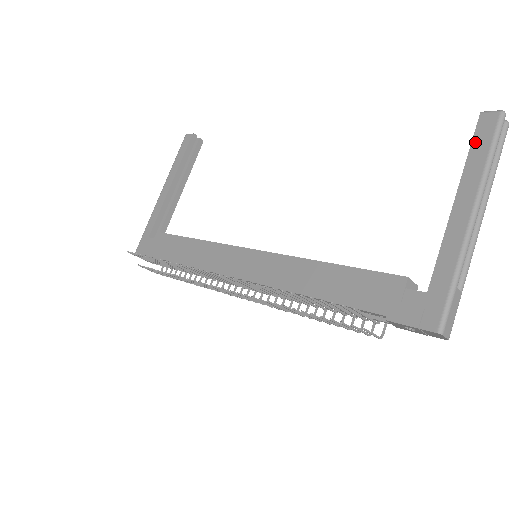
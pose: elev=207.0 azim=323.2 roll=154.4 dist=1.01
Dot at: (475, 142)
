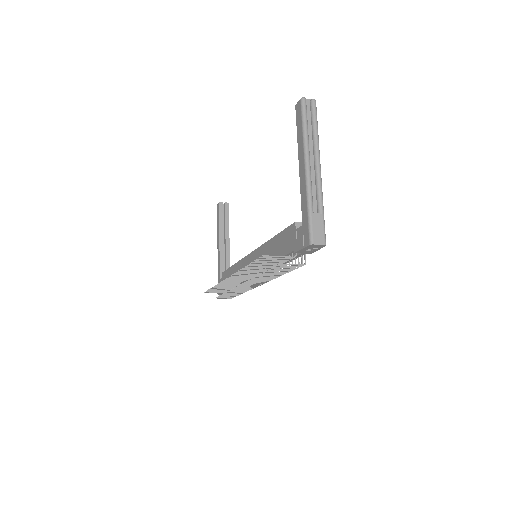
Dot at: (297, 124)
